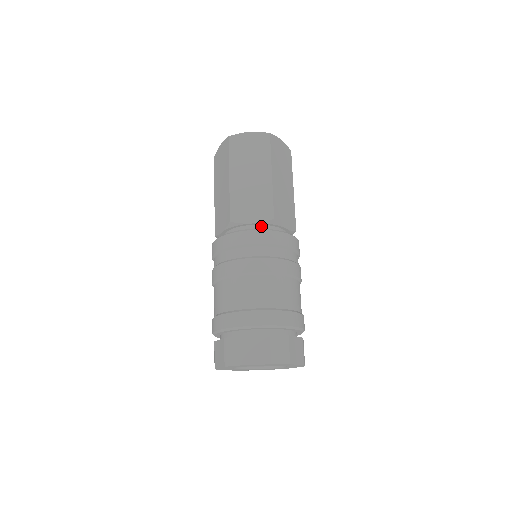
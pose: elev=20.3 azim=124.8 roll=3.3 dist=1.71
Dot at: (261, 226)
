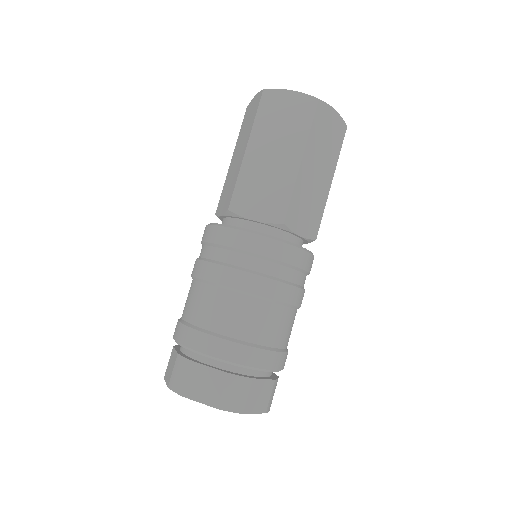
Dot at: (300, 240)
